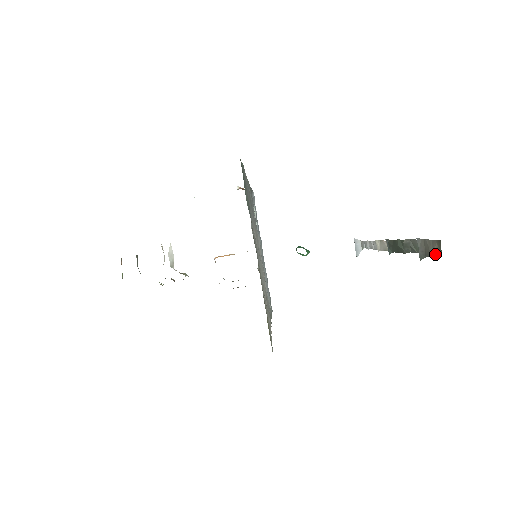
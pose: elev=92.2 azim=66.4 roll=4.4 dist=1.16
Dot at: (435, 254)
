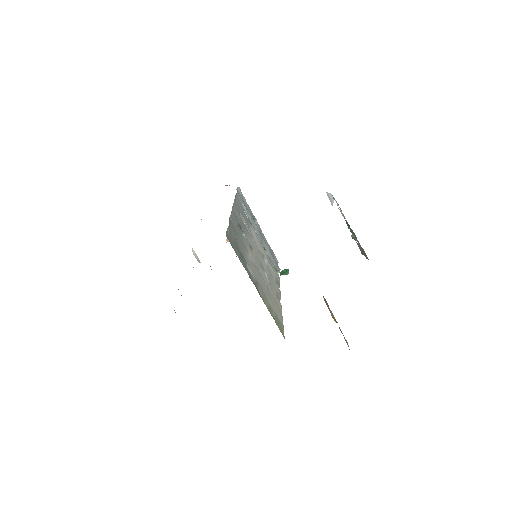
Dot at: occluded
